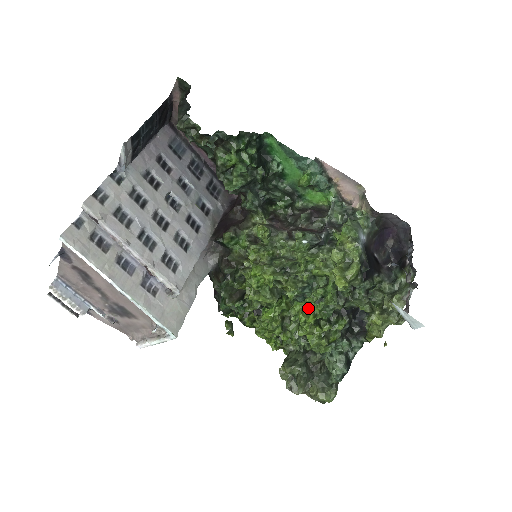
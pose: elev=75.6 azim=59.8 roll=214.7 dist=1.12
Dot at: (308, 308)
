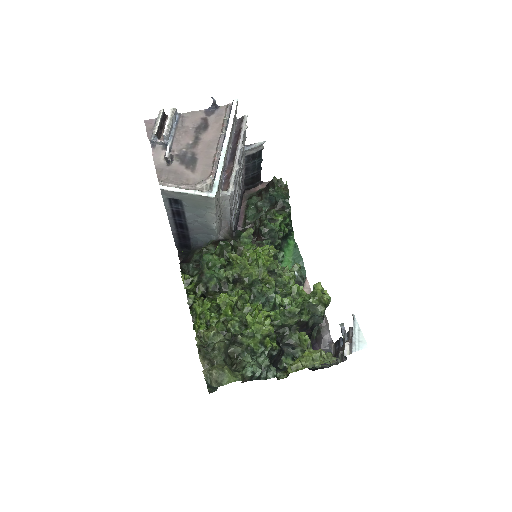
Dot at: occluded
